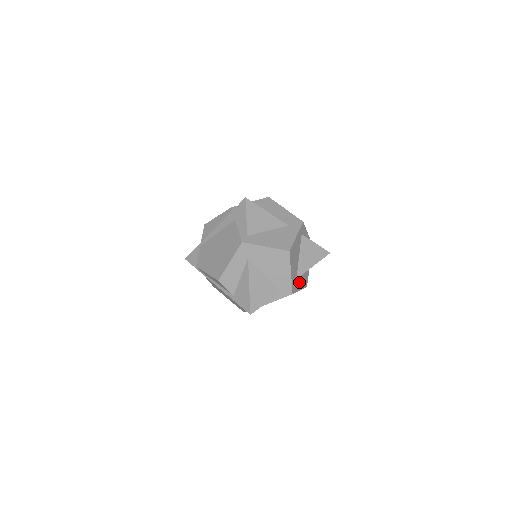
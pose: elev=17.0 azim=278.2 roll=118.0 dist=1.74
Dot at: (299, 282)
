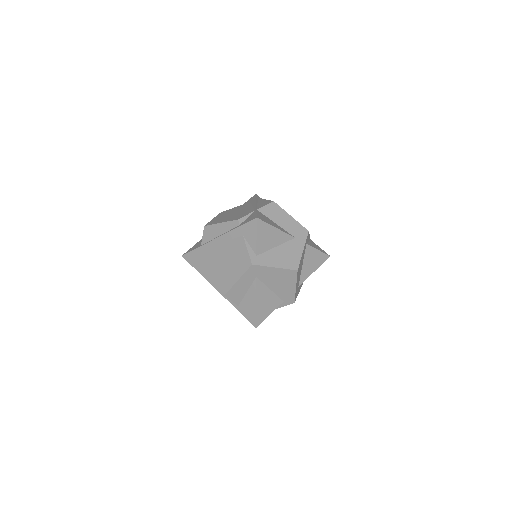
Dot at: (299, 286)
